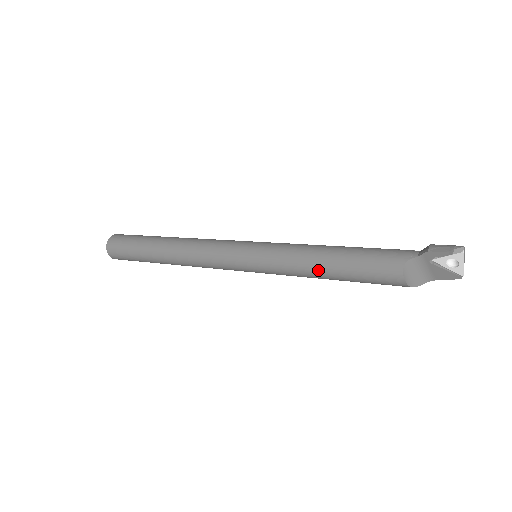
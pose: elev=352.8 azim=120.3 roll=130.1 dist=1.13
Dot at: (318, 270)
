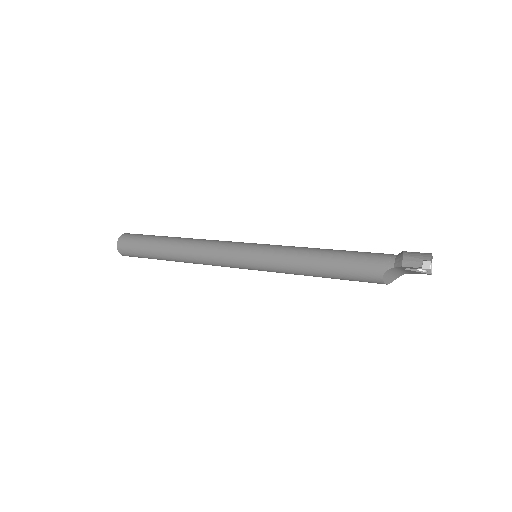
Dot at: (313, 275)
